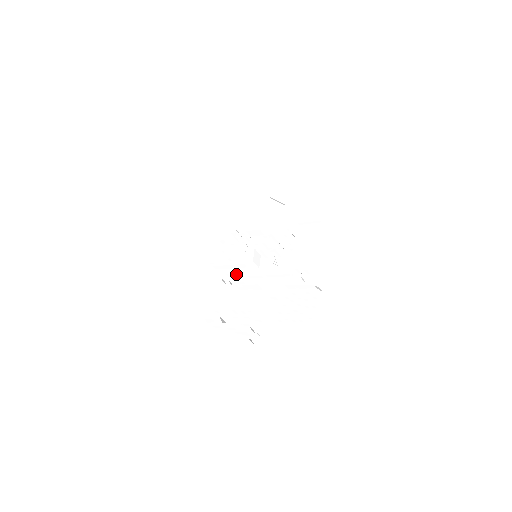
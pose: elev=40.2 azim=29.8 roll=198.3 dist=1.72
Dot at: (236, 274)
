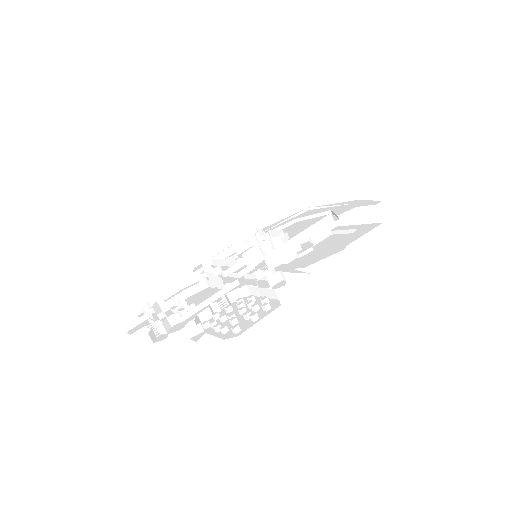
Dot at: (221, 270)
